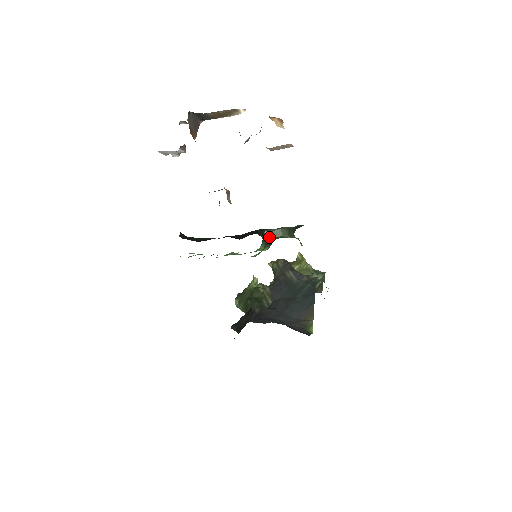
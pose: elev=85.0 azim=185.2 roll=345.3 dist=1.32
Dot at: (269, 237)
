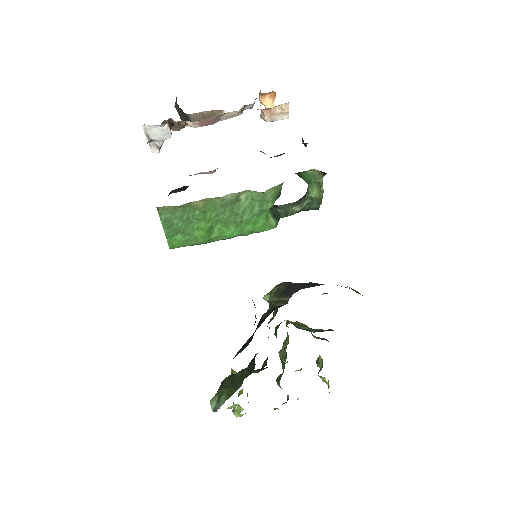
Dot at: (276, 208)
